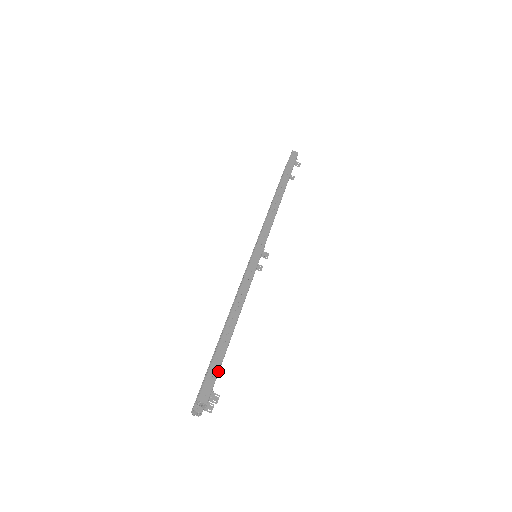
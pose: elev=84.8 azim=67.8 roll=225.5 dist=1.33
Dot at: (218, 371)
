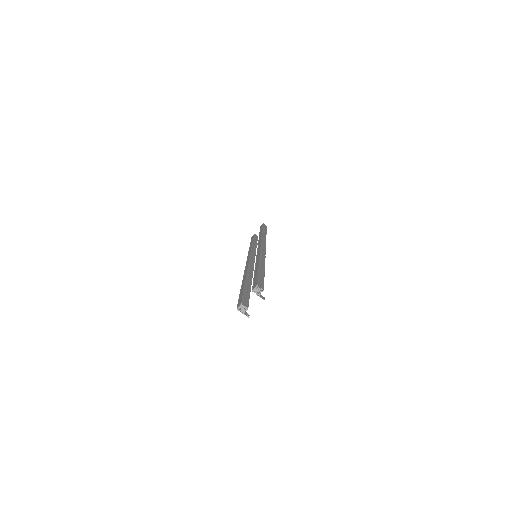
Dot at: occluded
